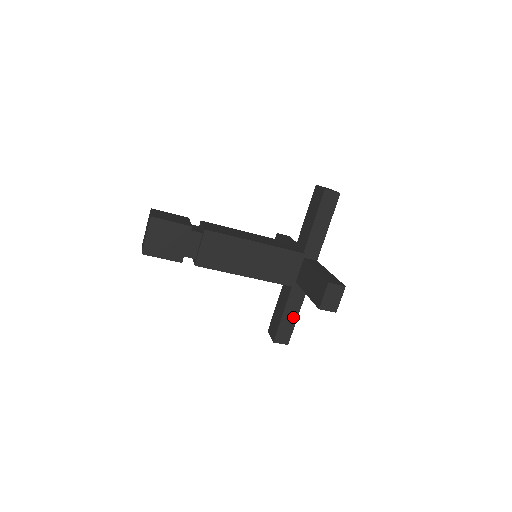
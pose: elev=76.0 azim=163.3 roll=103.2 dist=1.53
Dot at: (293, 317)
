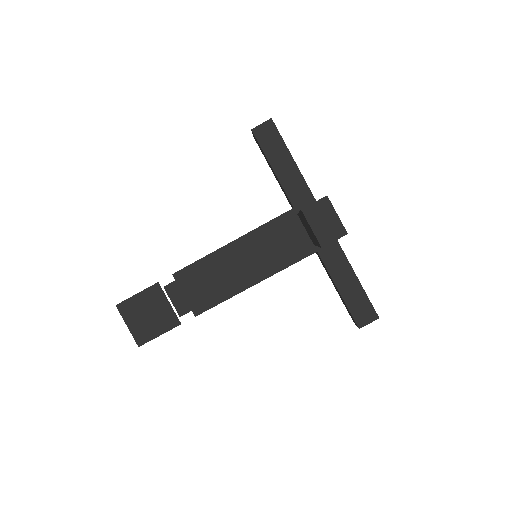
Dot at: (353, 283)
